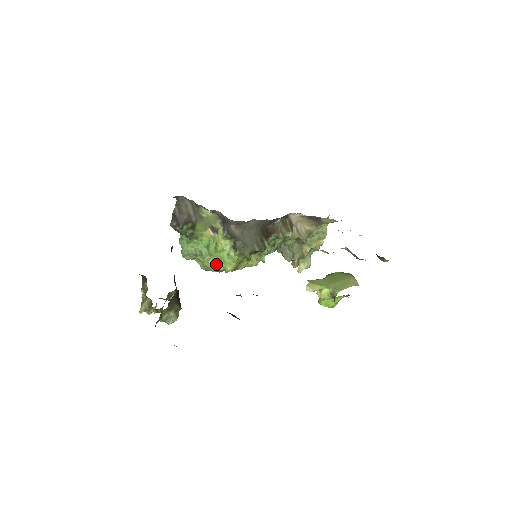
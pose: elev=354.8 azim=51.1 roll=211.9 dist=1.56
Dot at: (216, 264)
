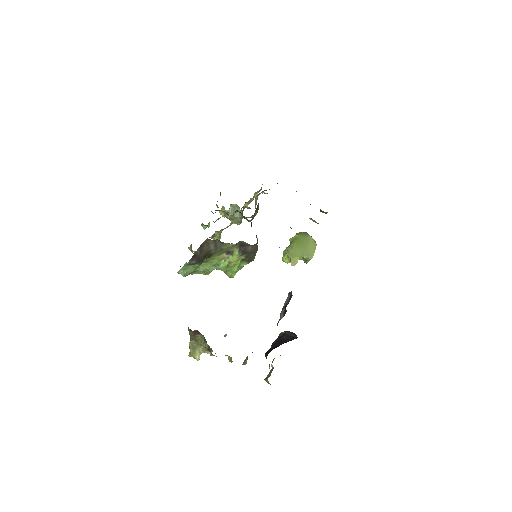
Dot at: occluded
